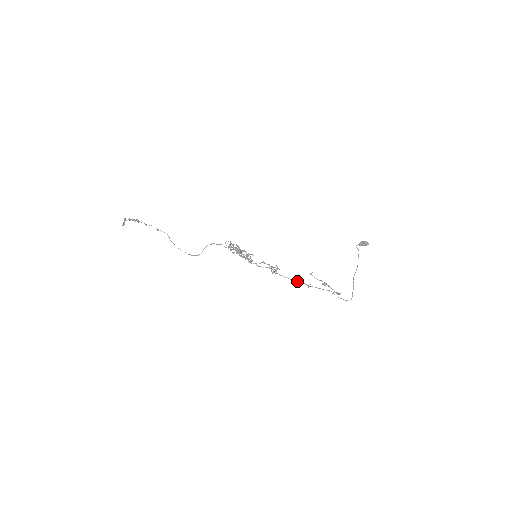
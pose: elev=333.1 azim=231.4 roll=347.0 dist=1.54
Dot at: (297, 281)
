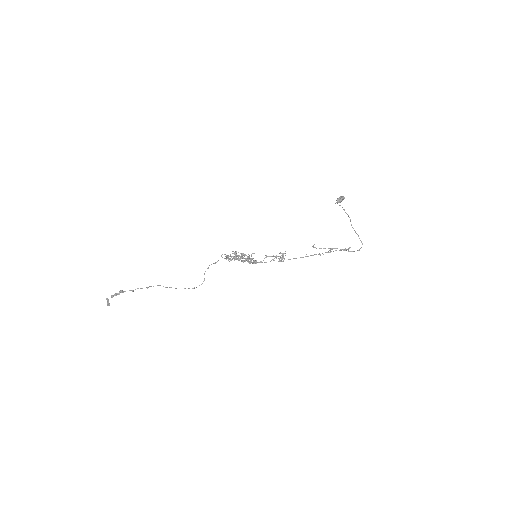
Dot at: (307, 256)
